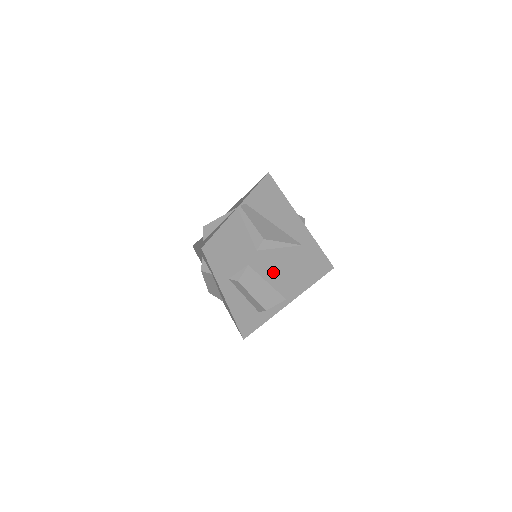
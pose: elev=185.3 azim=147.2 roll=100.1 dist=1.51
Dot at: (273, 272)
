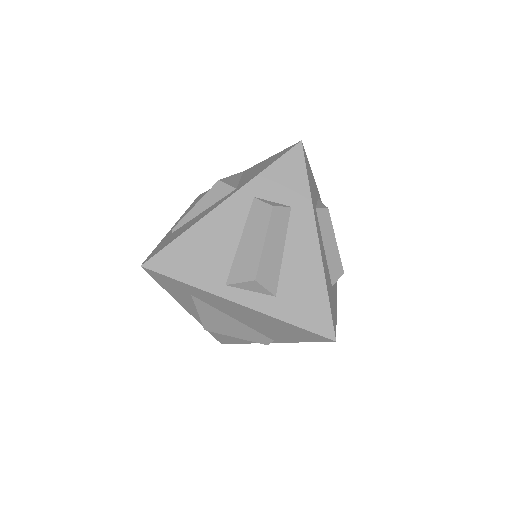
Dot at: occluded
